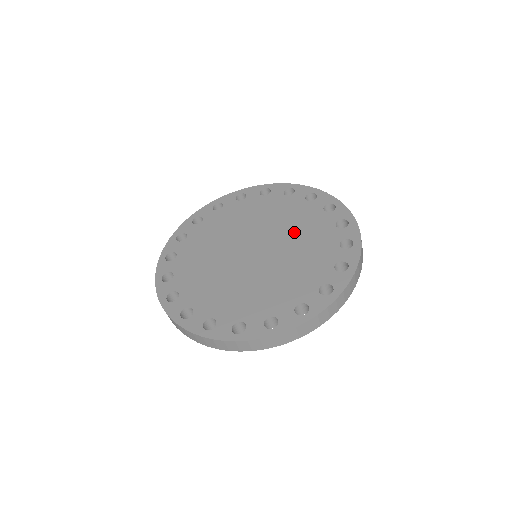
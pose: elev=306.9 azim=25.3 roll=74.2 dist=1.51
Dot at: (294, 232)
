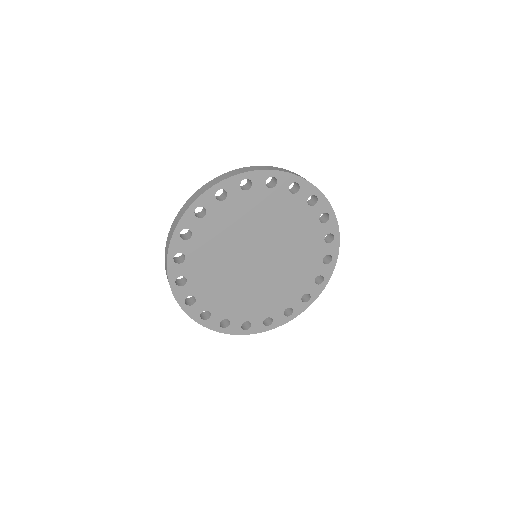
Dot at: occluded
